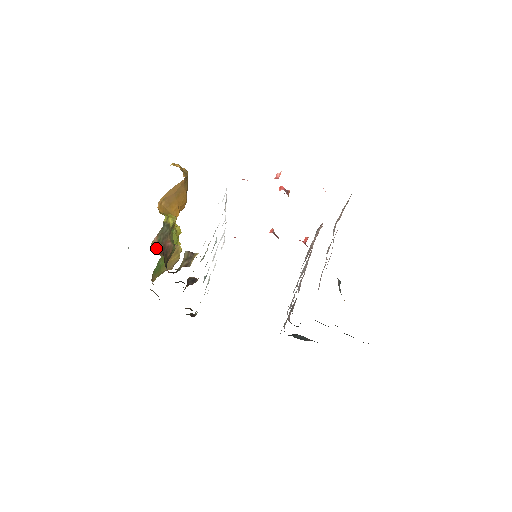
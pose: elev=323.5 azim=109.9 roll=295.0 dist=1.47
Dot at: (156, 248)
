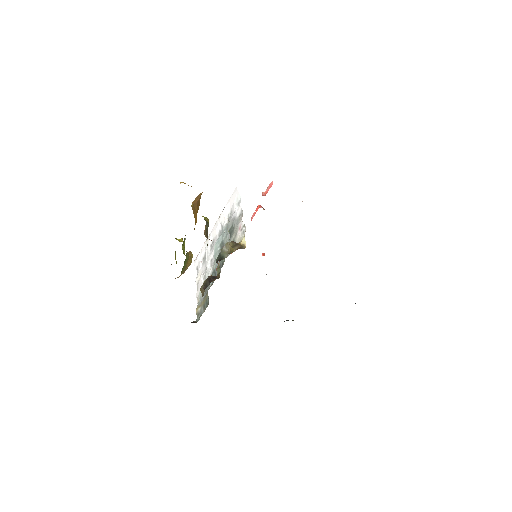
Dot at: occluded
